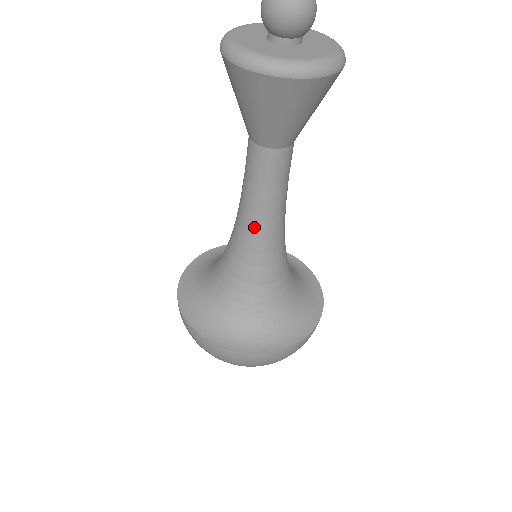
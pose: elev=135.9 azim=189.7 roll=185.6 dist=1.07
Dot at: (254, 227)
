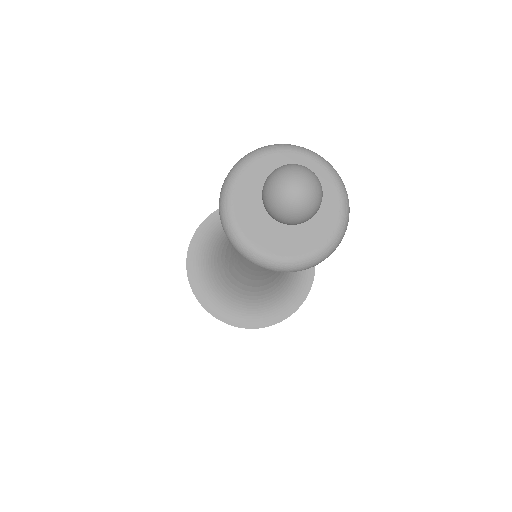
Dot at: (257, 268)
